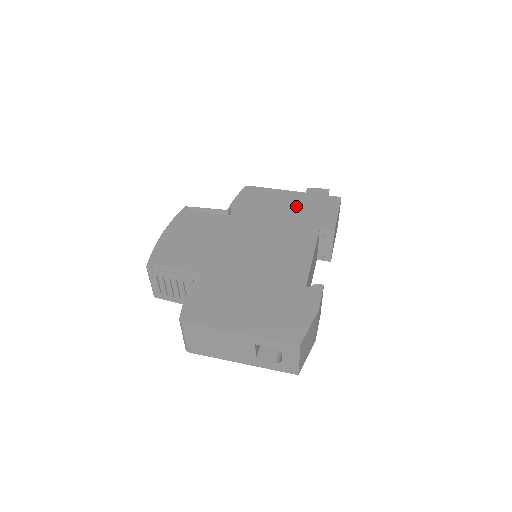
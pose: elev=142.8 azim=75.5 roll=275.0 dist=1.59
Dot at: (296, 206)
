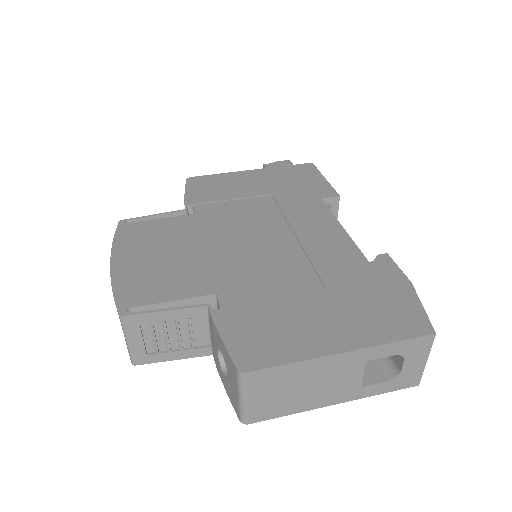
Dot at: (270, 183)
